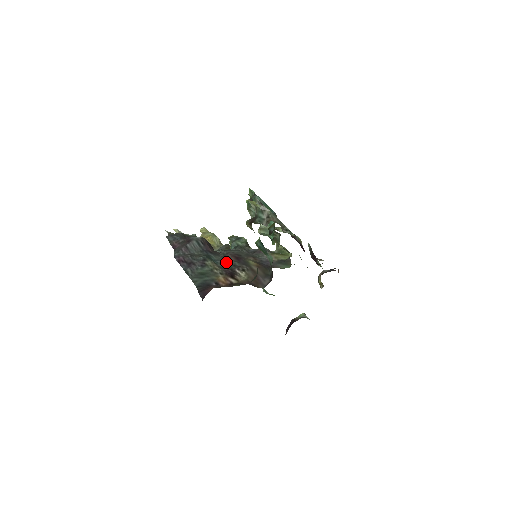
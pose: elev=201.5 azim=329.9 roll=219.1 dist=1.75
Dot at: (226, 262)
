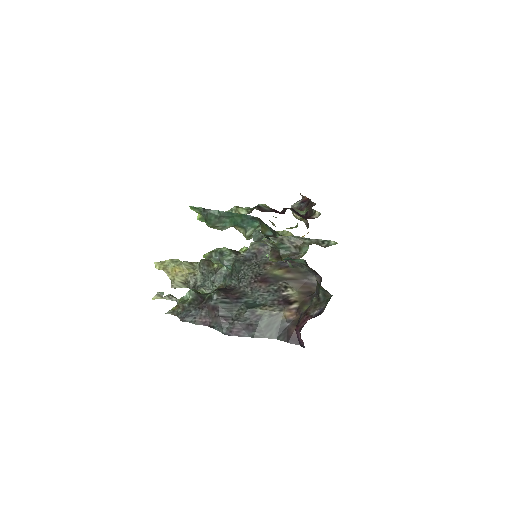
Dot at: (266, 295)
